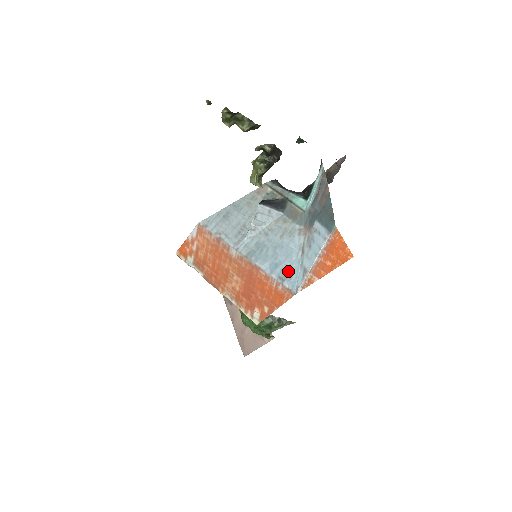
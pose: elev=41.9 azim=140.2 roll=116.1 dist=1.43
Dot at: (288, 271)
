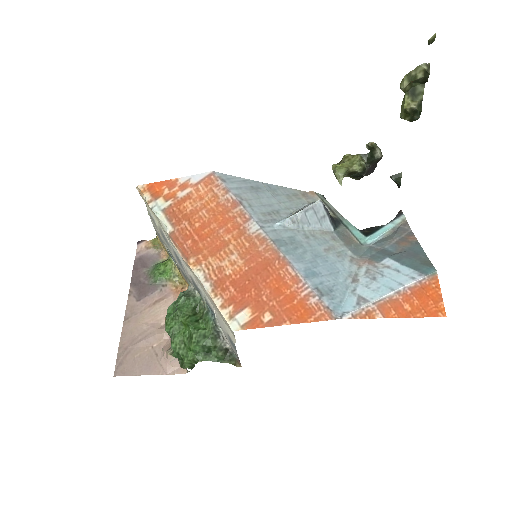
Dot at: (331, 288)
